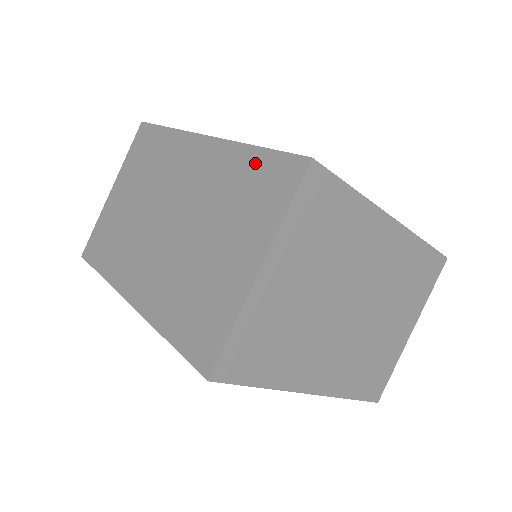
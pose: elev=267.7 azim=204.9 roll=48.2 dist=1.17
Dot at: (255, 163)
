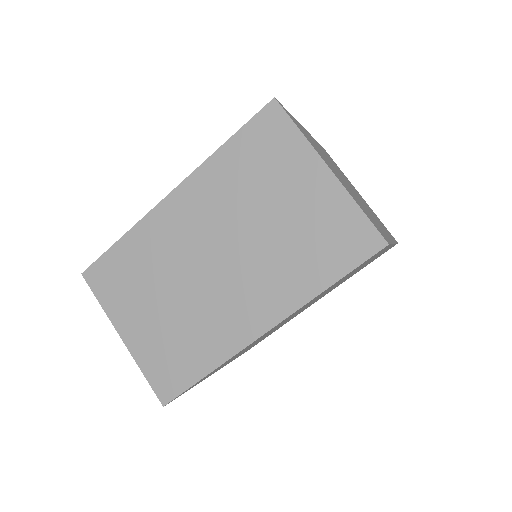
Dot at: (239, 148)
